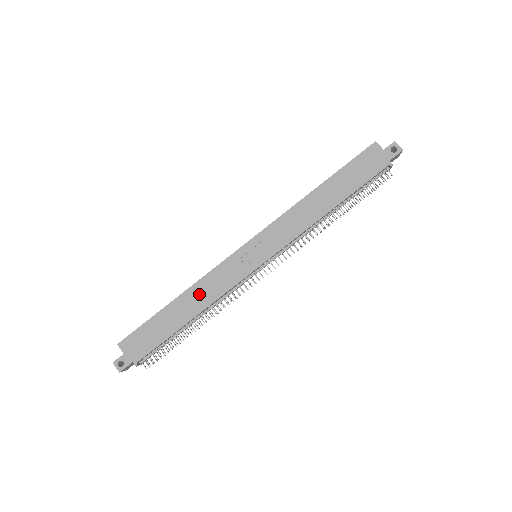
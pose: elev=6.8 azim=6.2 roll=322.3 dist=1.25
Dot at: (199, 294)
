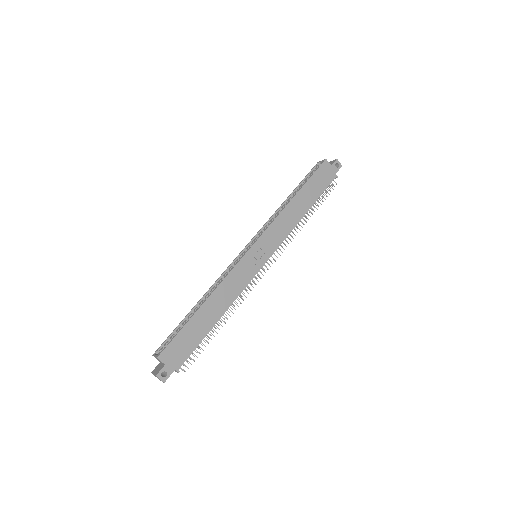
Dot at: (222, 296)
